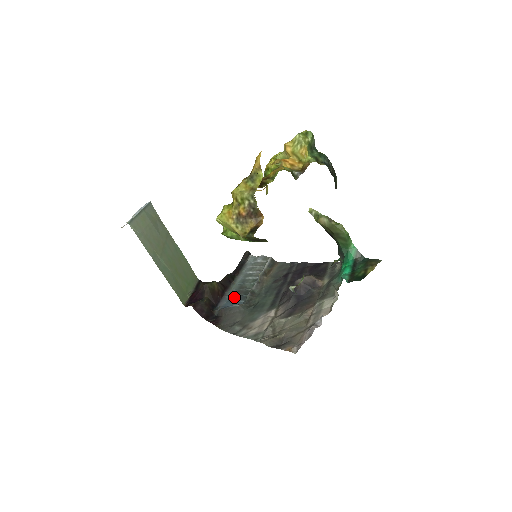
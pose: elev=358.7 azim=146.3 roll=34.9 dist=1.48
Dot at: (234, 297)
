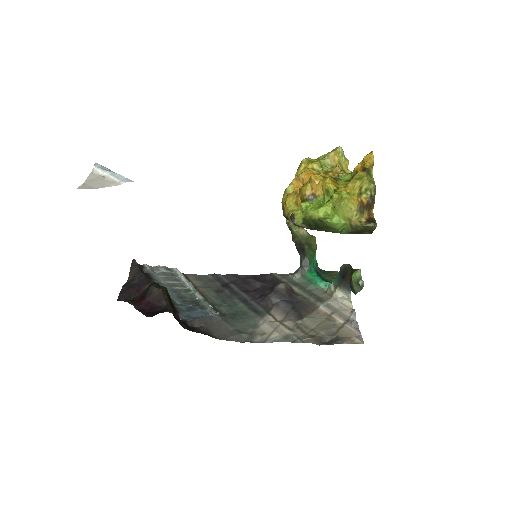
Dot at: (188, 307)
